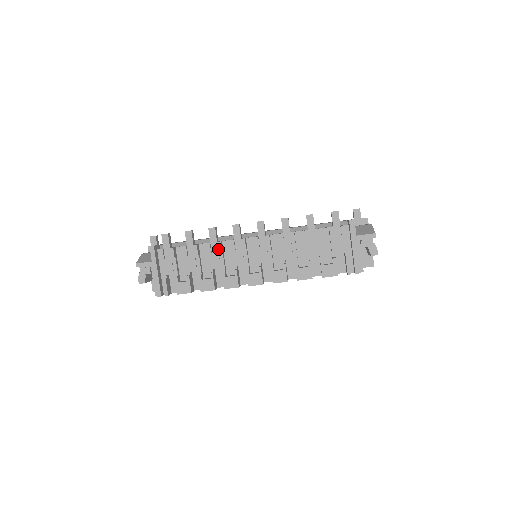
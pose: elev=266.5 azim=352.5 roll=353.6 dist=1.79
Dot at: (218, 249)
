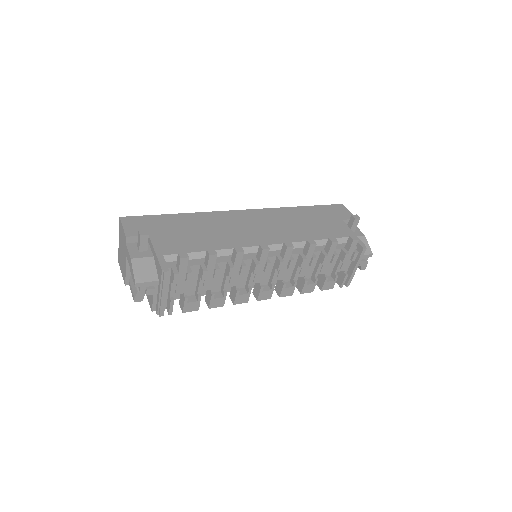
Dot at: (241, 272)
